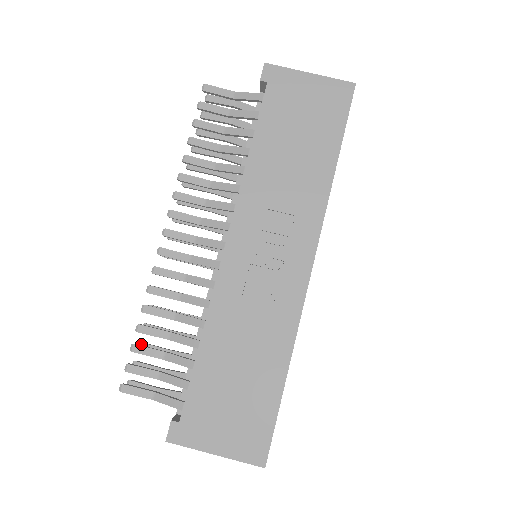
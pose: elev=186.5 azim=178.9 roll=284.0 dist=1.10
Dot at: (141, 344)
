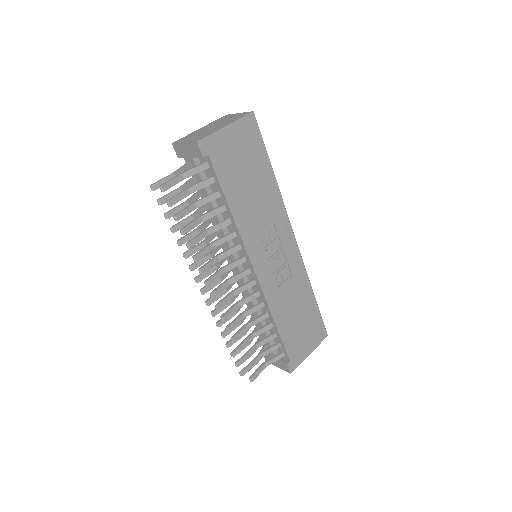
Dot at: (233, 354)
